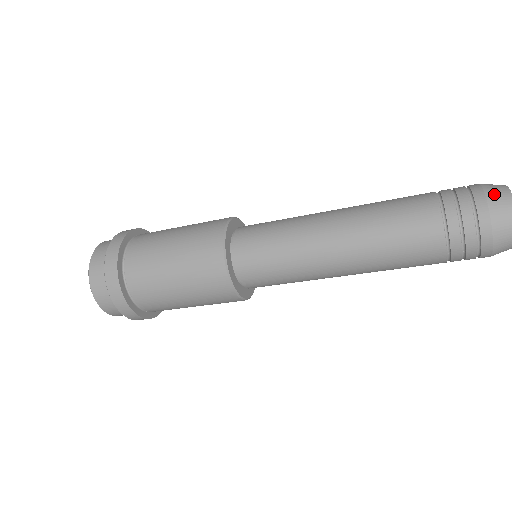
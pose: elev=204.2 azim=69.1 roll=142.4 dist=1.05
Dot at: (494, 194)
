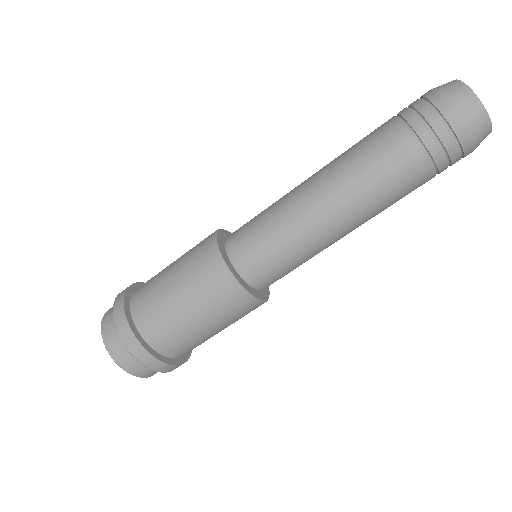
Dot at: occluded
